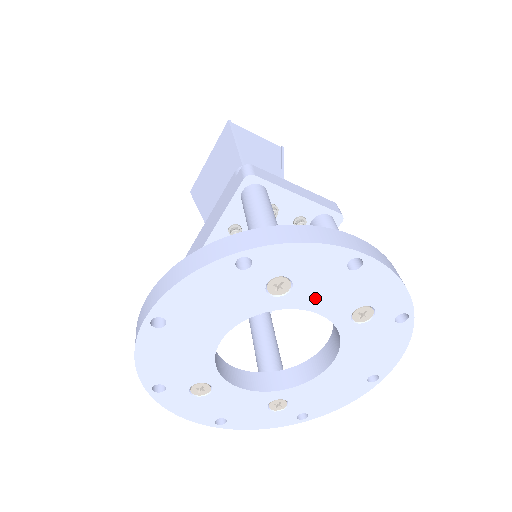
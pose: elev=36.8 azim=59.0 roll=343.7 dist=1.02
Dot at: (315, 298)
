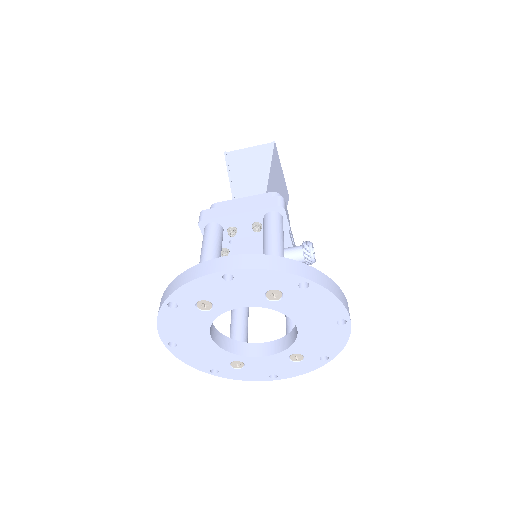
Dot at: (232, 301)
